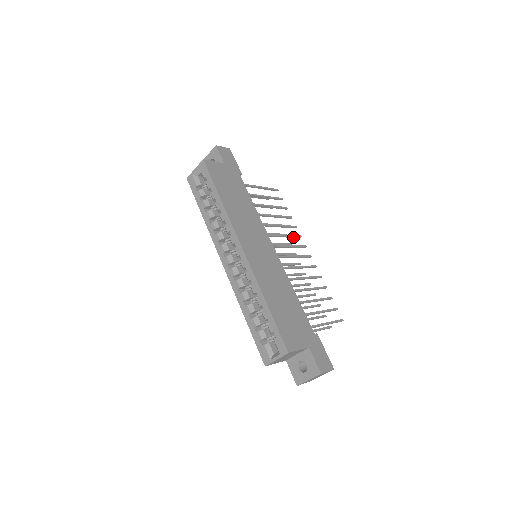
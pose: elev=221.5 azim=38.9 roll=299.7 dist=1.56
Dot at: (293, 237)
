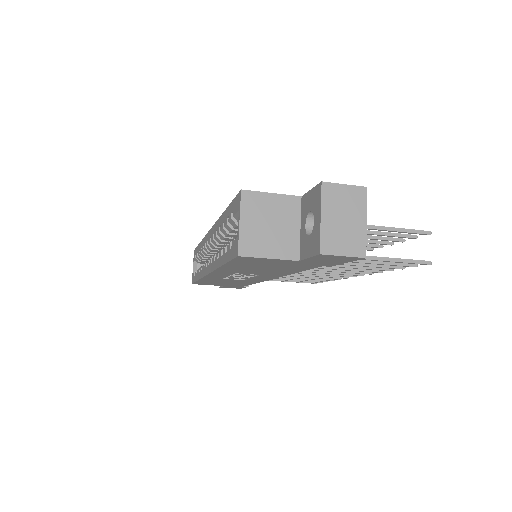
Dot at: occluded
